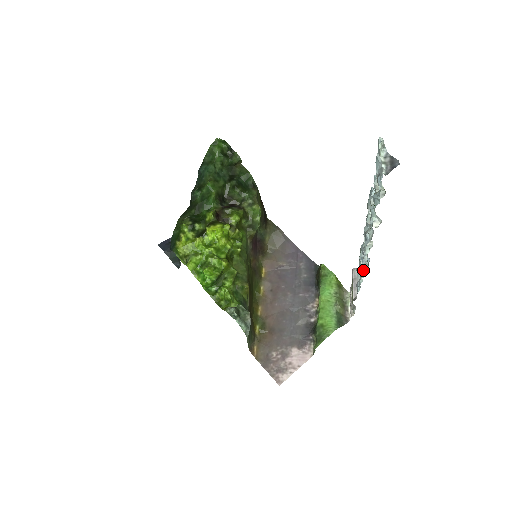
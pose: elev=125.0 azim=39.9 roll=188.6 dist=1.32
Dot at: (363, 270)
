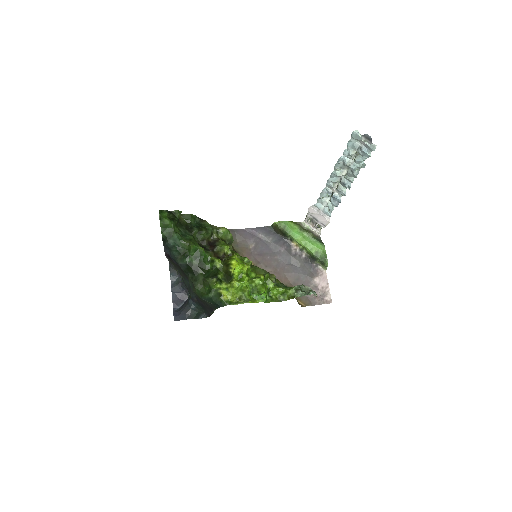
Dot at: (327, 202)
